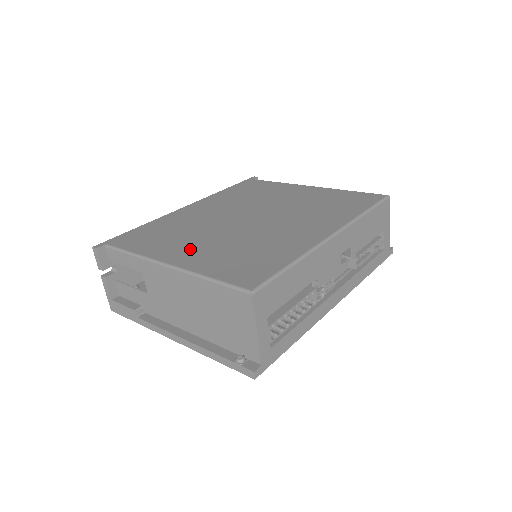
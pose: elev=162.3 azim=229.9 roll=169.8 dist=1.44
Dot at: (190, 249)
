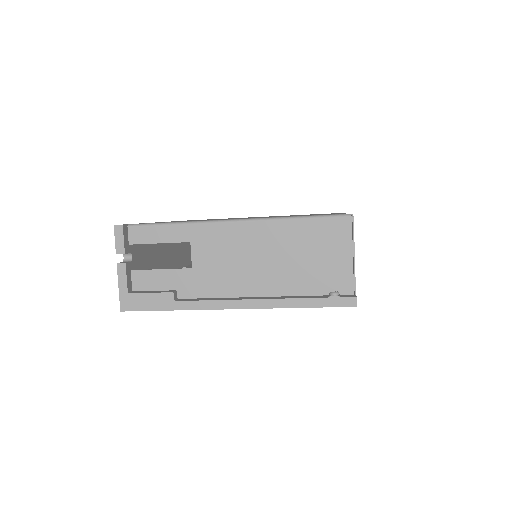
Dot at: occluded
